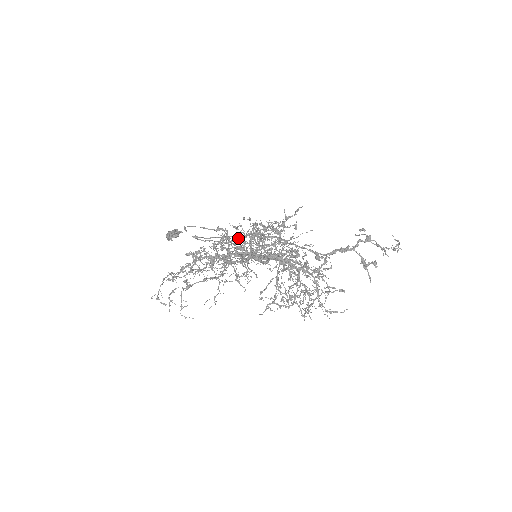
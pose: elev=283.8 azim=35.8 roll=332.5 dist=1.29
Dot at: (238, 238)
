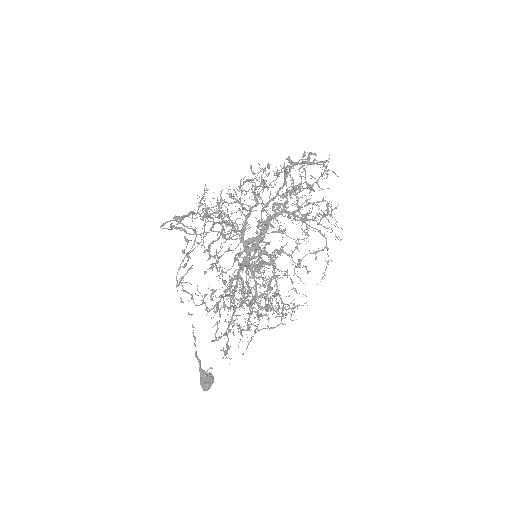
Dot at: occluded
